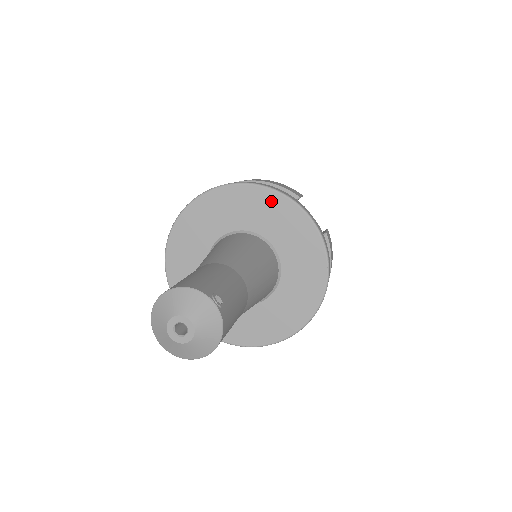
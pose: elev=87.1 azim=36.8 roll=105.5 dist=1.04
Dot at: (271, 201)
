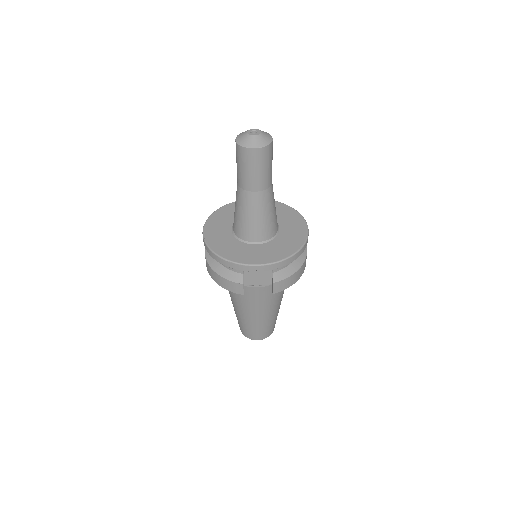
Dot at: (232, 206)
